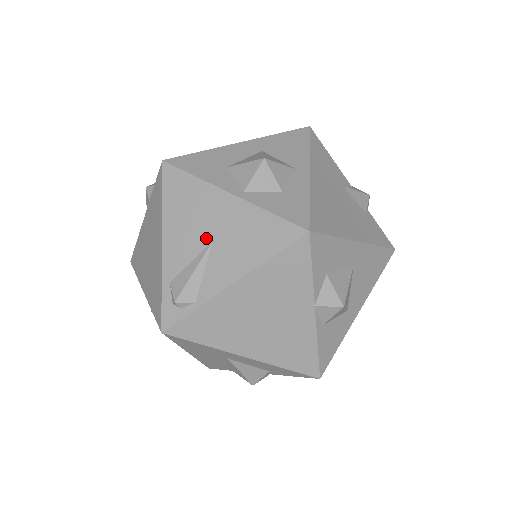
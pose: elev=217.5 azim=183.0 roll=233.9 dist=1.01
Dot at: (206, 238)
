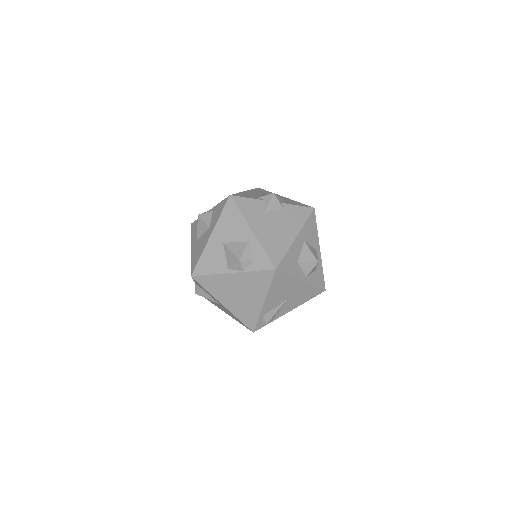
Dot at: (286, 298)
